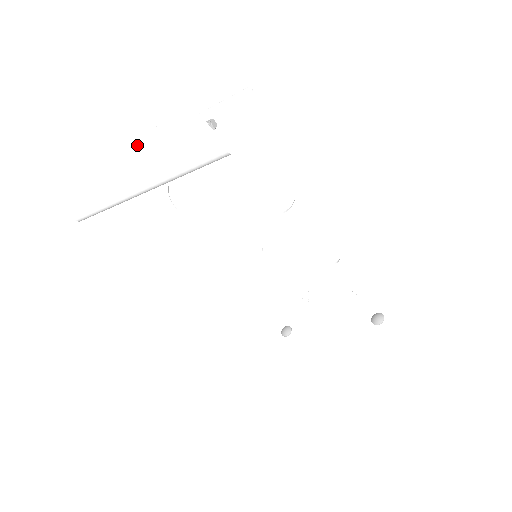
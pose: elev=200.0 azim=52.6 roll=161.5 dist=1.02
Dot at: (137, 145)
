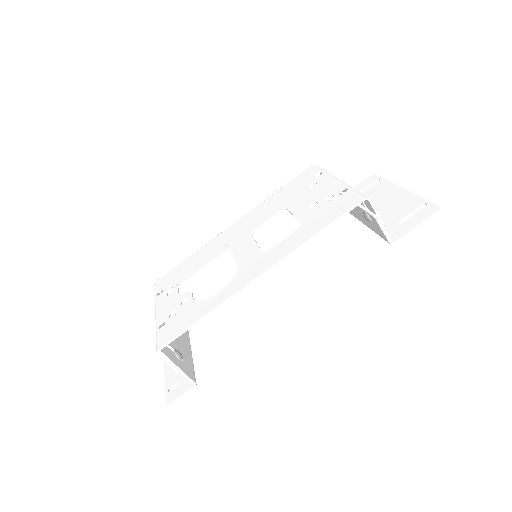
Dot at: (172, 376)
